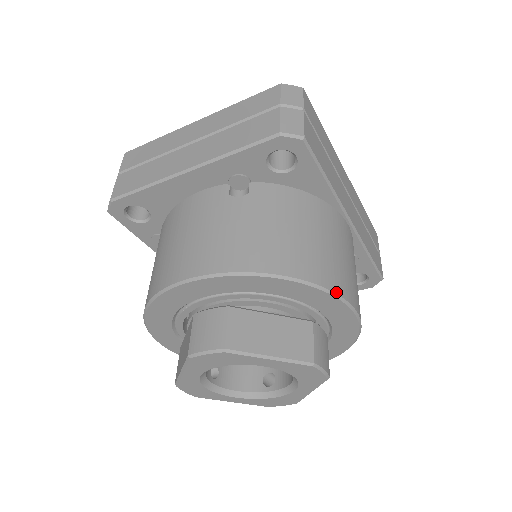
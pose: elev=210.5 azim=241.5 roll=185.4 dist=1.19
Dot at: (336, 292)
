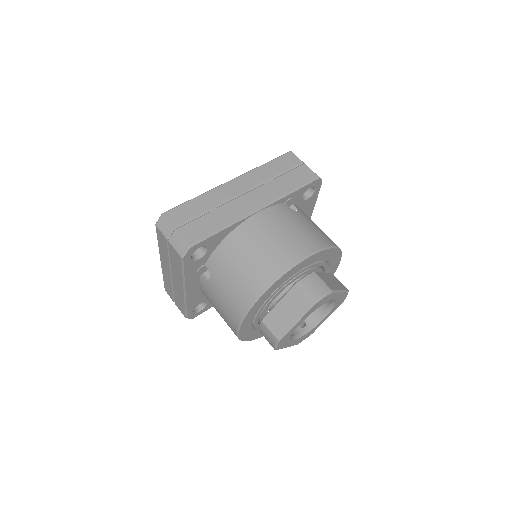
Dot at: (283, 272)
